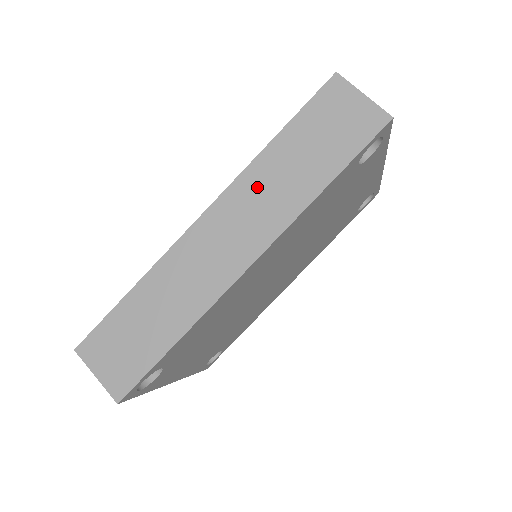
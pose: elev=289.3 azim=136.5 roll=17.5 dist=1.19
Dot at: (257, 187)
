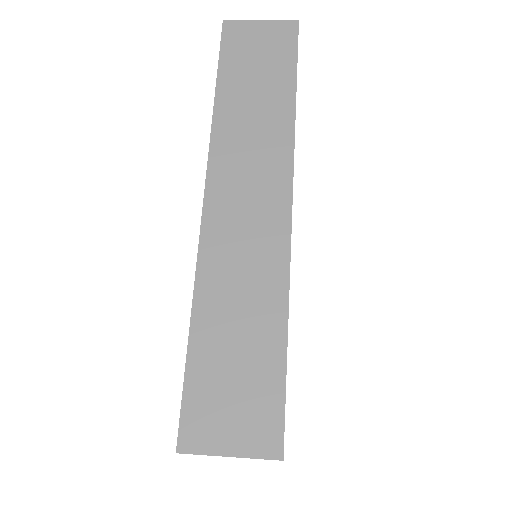
Dot at: (236, 139)
